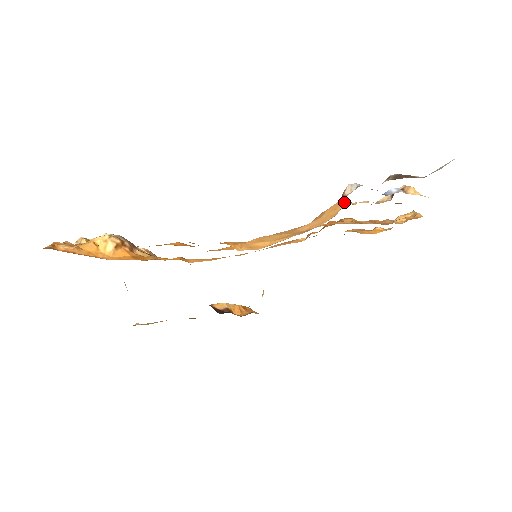
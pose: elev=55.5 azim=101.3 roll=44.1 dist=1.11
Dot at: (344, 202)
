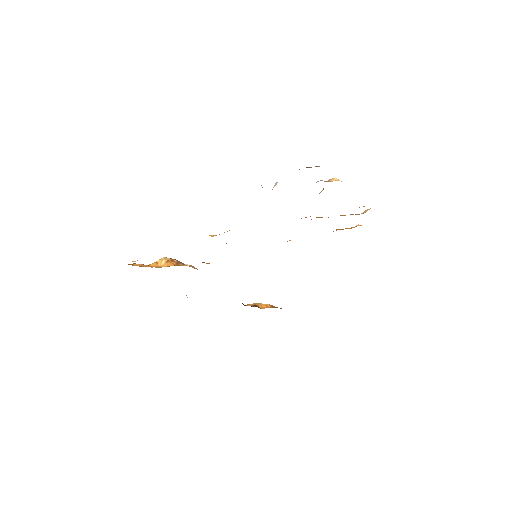
Dot at: occluded
